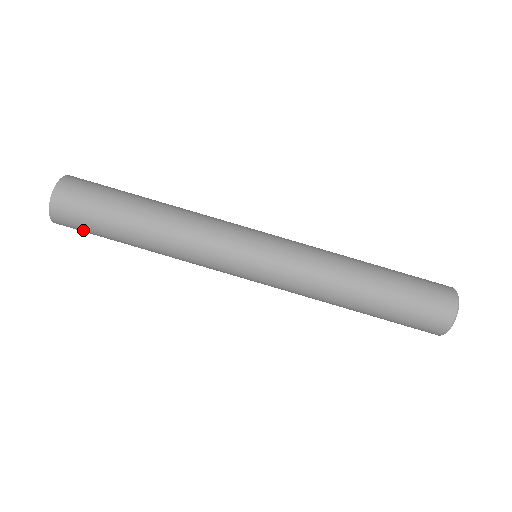
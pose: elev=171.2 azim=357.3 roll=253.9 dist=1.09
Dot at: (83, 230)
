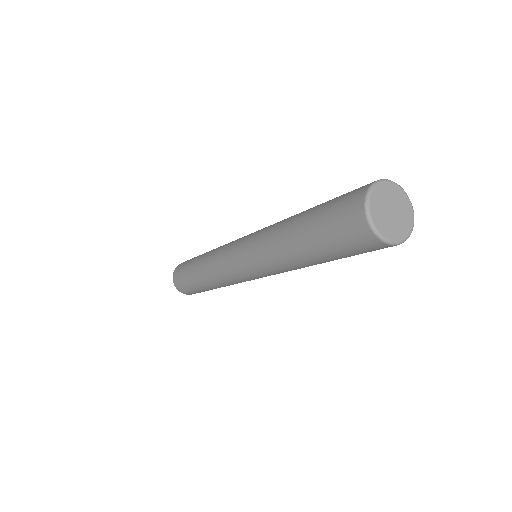
Dot at: (190, 291)
